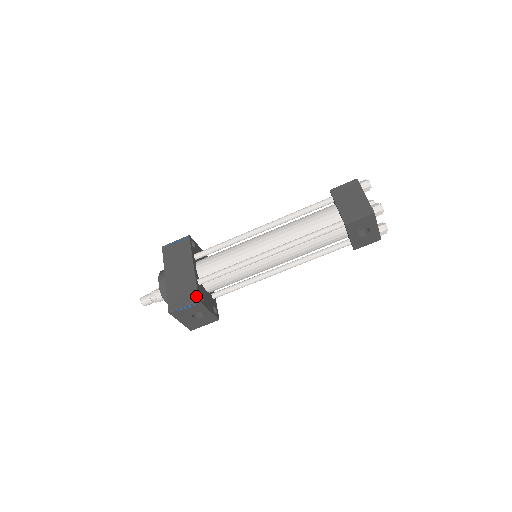
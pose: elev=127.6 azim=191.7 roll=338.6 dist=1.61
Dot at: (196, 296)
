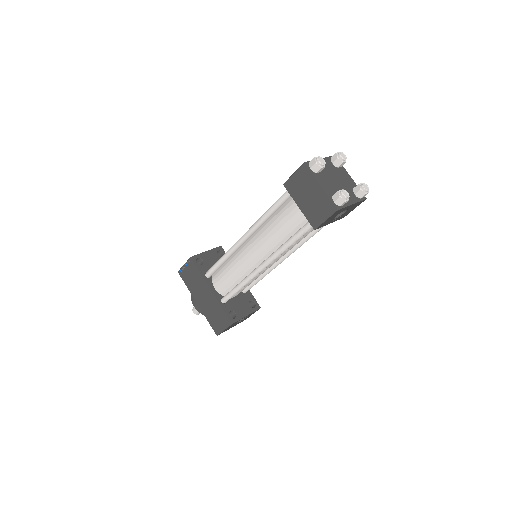
Dot at: (228, 320)
